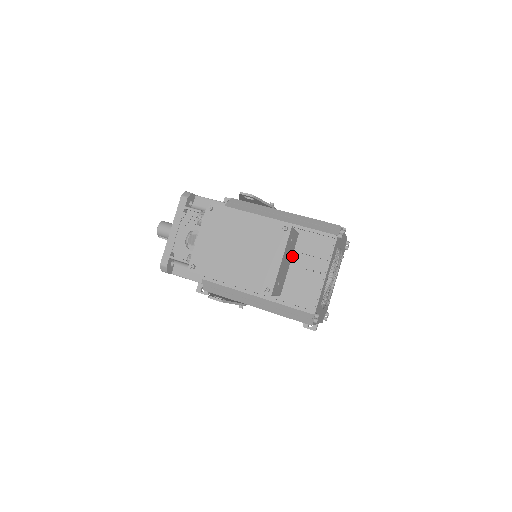
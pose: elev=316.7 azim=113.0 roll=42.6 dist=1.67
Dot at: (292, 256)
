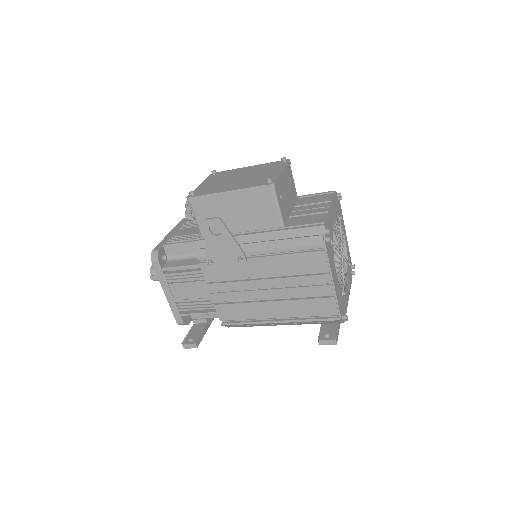
Dot at: (293, 208)
